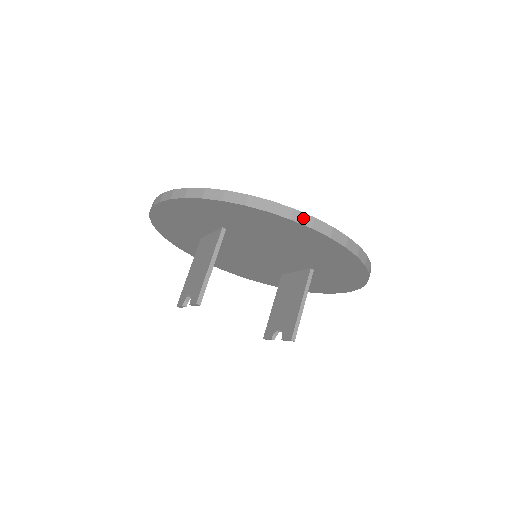
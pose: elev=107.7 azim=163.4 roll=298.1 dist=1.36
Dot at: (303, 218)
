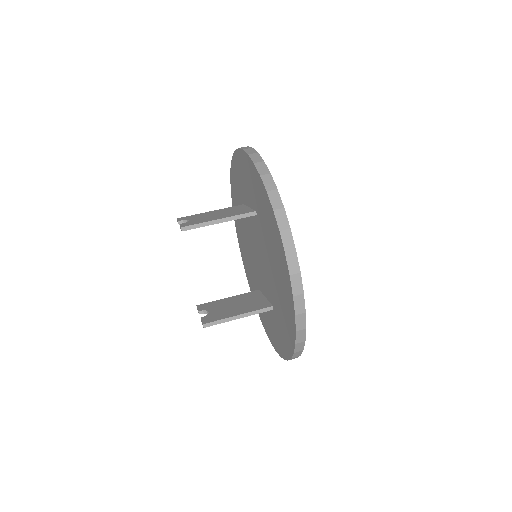
Dot at: (293, 263)
